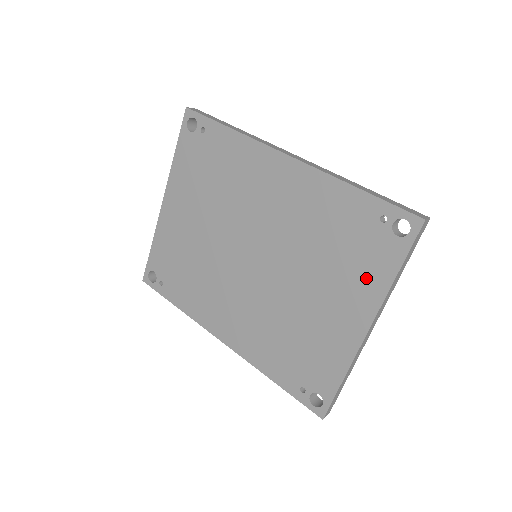
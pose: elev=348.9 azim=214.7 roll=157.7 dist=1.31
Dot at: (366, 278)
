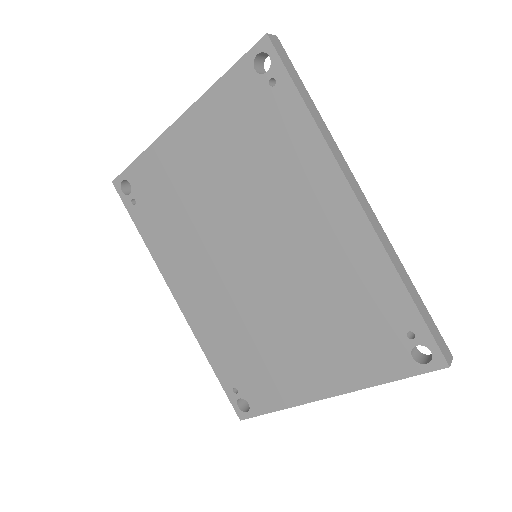
Dot at: (356, 363)
